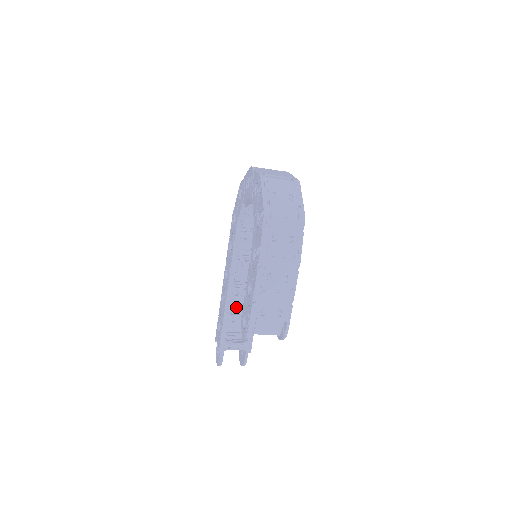
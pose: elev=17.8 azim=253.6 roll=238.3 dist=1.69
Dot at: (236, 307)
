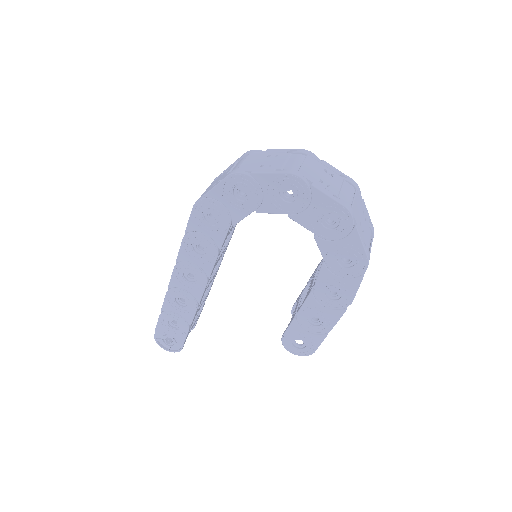
Dot at: occluded
